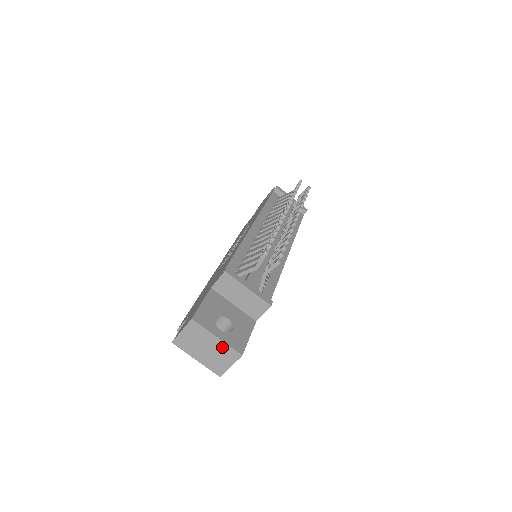
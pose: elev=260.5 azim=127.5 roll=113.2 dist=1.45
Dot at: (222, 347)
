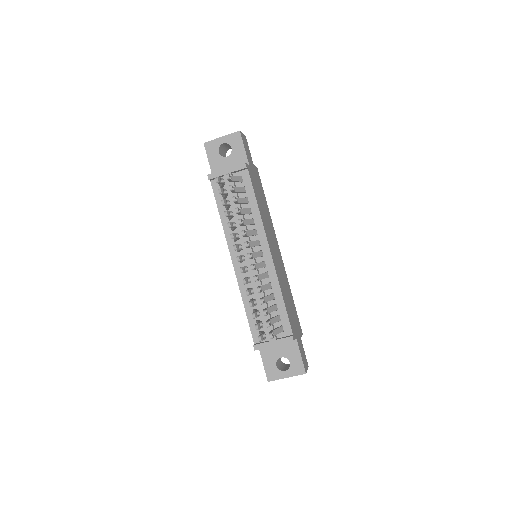
Dot at: (294, 375)
